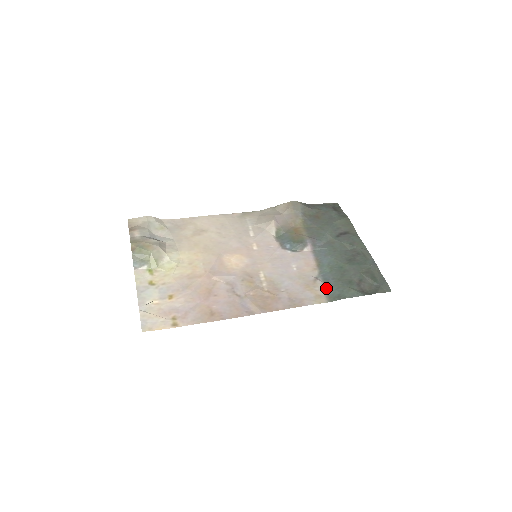
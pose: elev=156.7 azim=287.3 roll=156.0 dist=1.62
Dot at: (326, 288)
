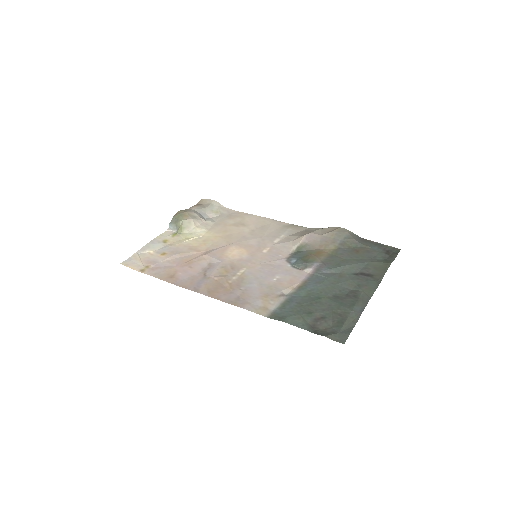
Dot at: (280, 306)
